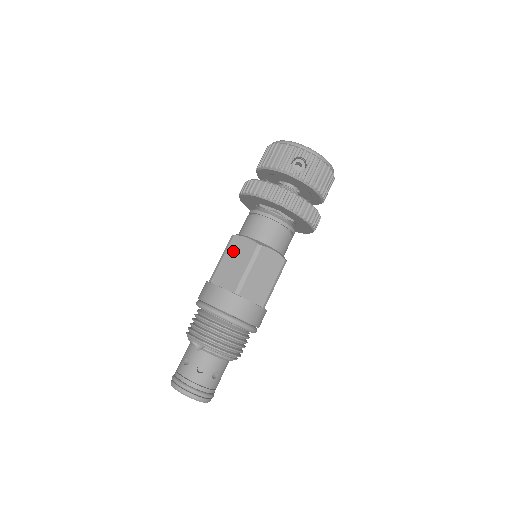
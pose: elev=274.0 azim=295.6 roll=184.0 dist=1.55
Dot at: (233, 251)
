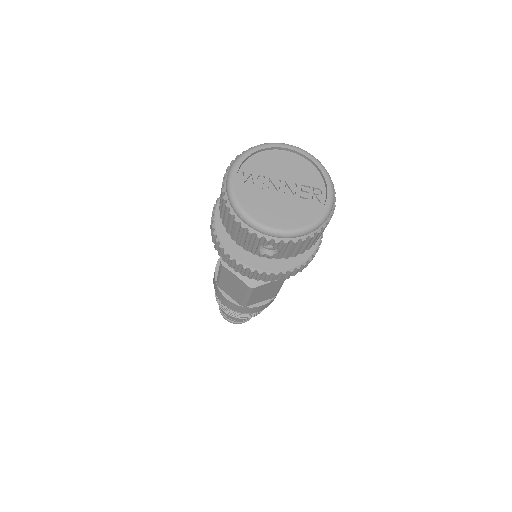
Dot at: (227, 278)
